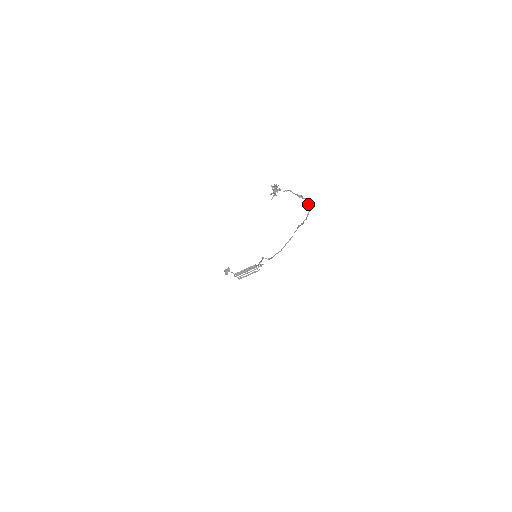
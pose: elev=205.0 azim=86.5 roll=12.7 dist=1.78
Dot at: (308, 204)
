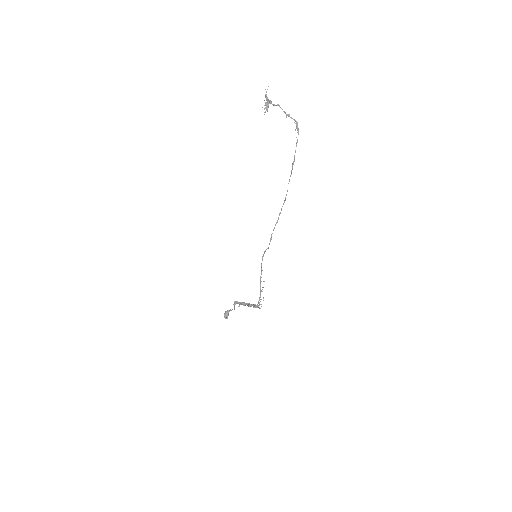
Dot at: occluded
